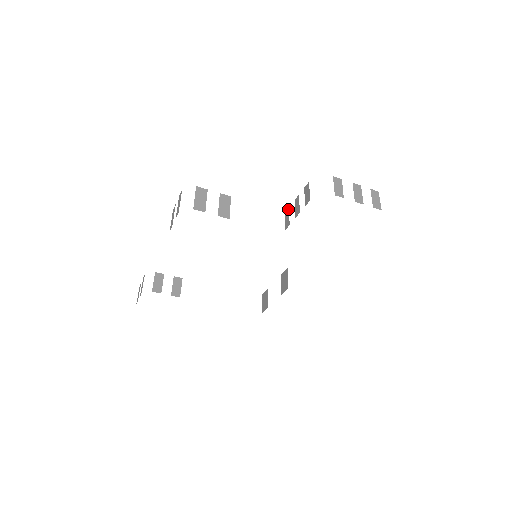
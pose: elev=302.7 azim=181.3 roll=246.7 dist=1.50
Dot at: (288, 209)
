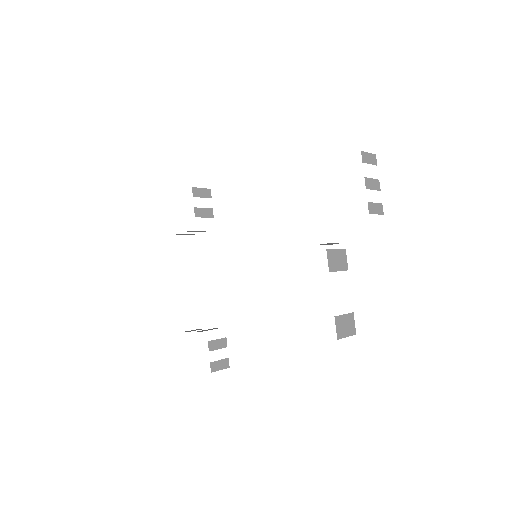
Dot at: occluded
